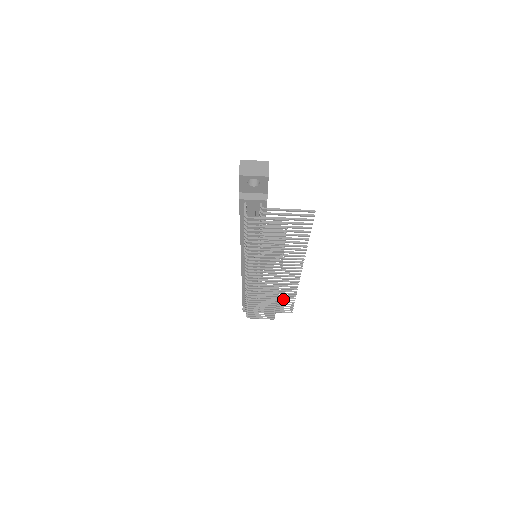
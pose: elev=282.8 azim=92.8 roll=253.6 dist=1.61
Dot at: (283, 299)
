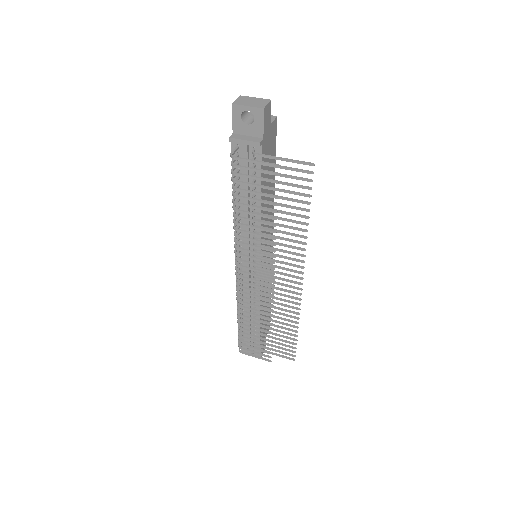
Dot at: (283, 331)
